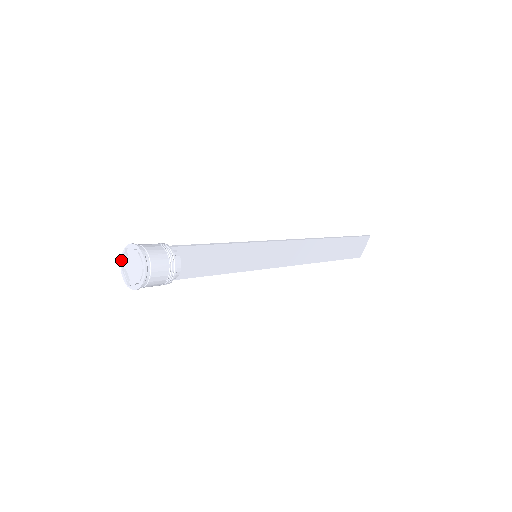
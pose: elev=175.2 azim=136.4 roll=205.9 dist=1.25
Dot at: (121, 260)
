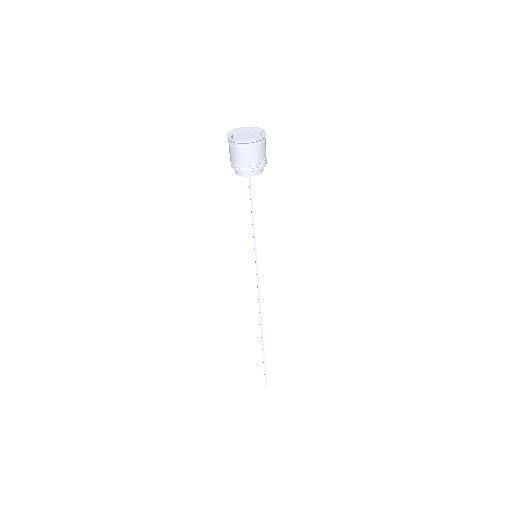
Dot at: (228, 136)
